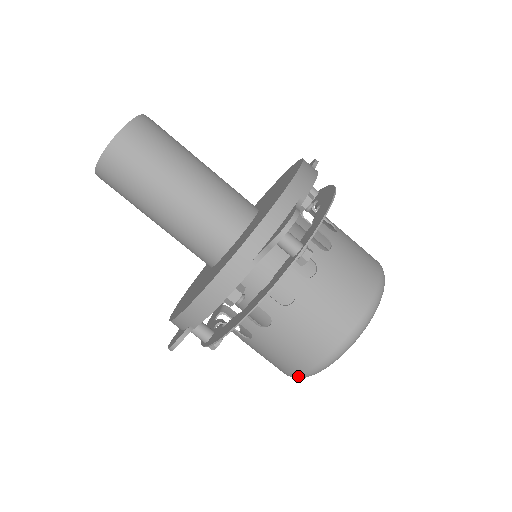
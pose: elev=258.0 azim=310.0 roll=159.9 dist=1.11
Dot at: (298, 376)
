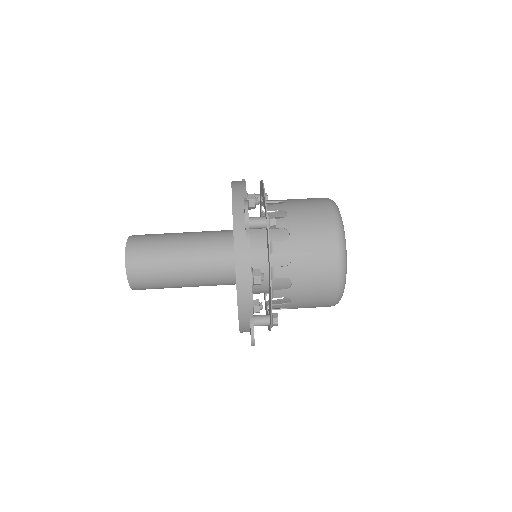
Dot at: (334, 212)
